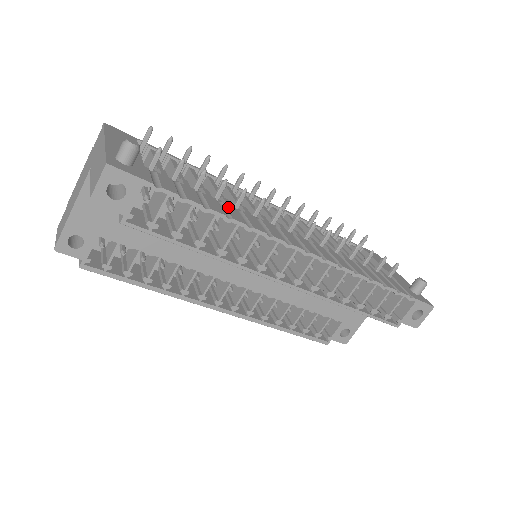
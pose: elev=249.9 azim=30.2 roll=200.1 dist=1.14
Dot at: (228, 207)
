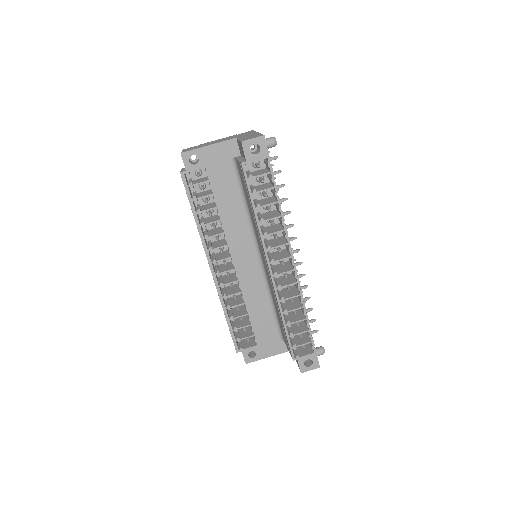
Dot at: occluded
